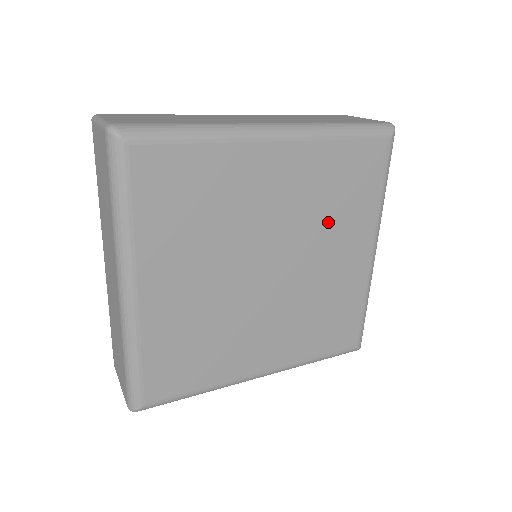
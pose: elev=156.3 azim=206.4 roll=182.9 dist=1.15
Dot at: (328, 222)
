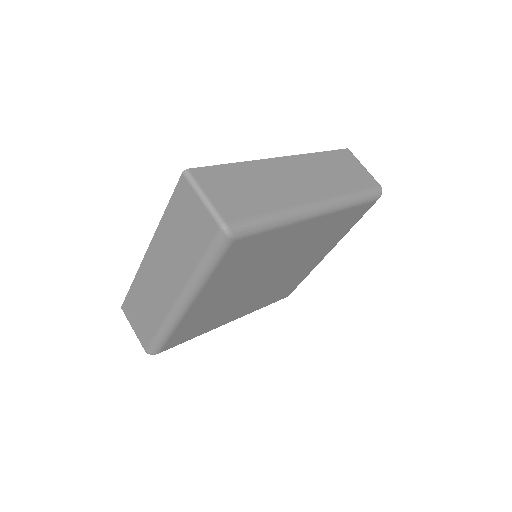
Dot at: (315, 247)
